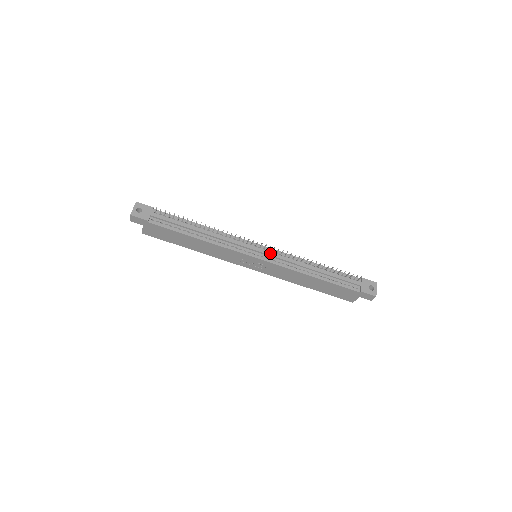
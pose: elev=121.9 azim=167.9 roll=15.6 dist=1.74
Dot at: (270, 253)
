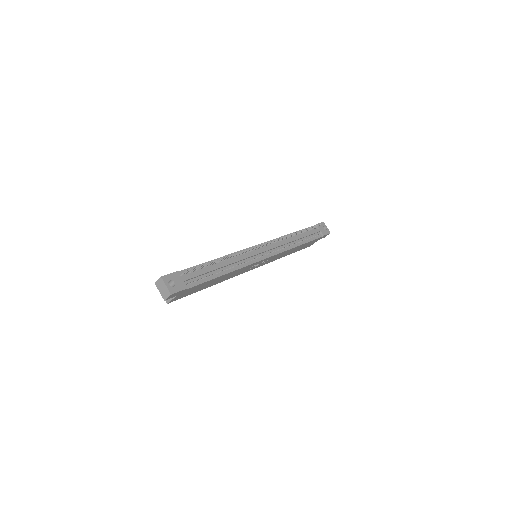
Dot at: (270, 247)
